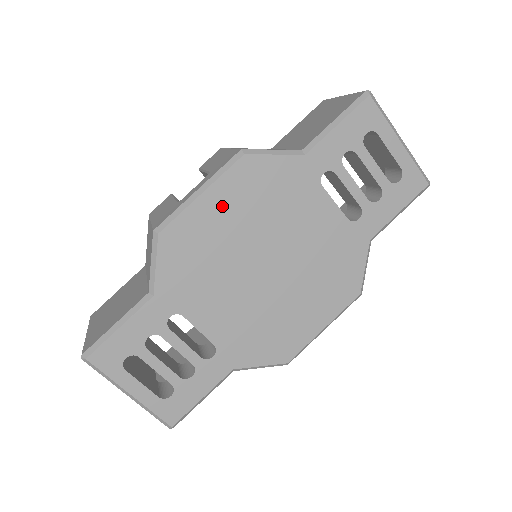
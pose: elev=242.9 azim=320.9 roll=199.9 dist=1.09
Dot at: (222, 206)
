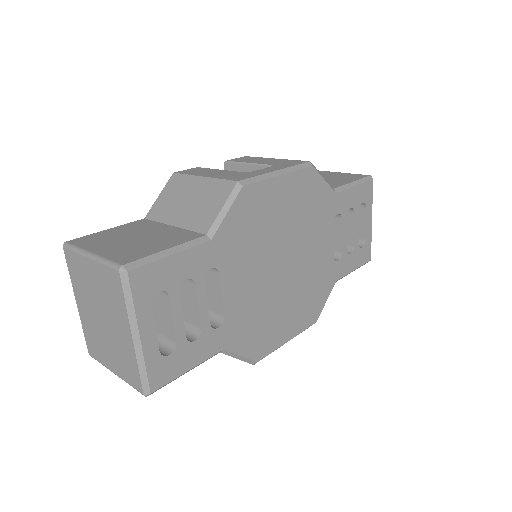
Dot at: (285, 194)
